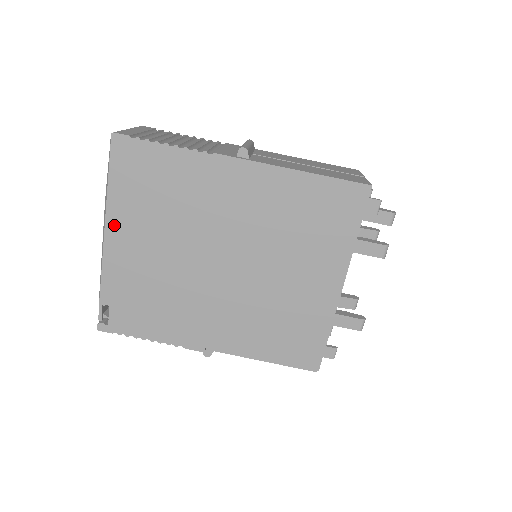
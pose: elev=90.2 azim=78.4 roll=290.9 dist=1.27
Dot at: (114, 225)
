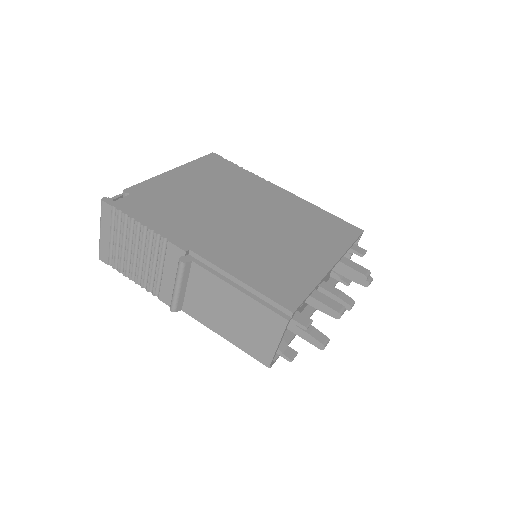
Dot at: (179, 172)
